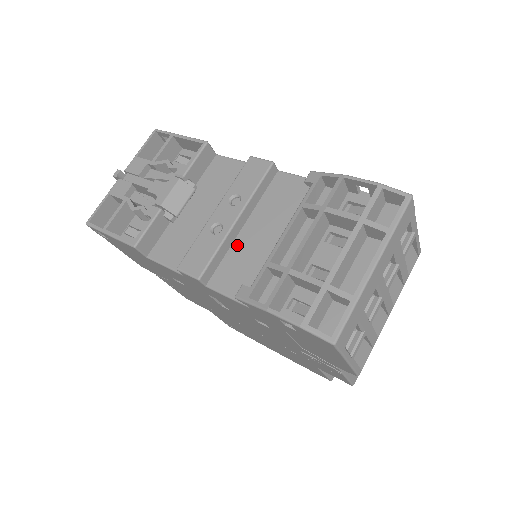
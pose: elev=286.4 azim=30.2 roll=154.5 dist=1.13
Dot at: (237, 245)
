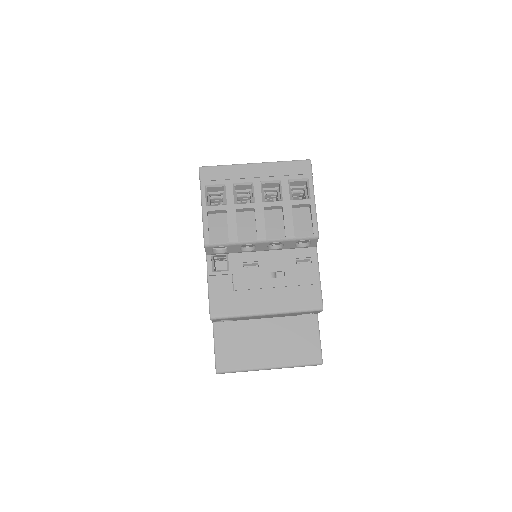
Dot at: occluded
